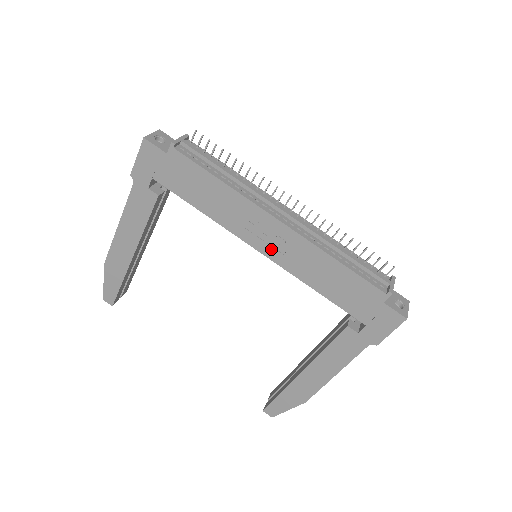
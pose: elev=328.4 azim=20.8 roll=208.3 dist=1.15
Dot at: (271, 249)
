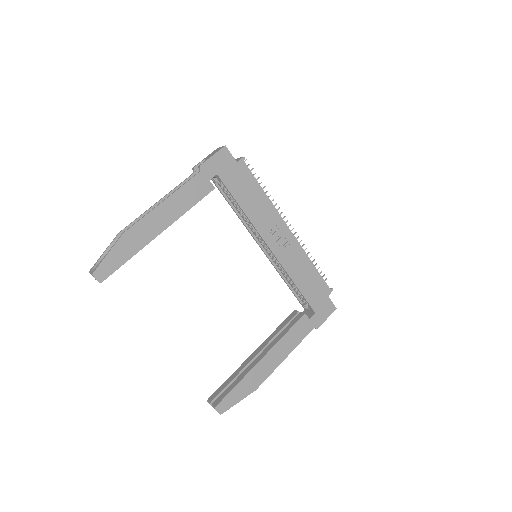
Dot at: (278, 248)
